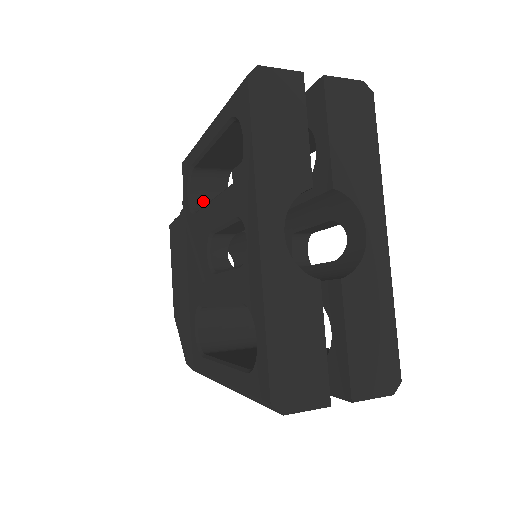
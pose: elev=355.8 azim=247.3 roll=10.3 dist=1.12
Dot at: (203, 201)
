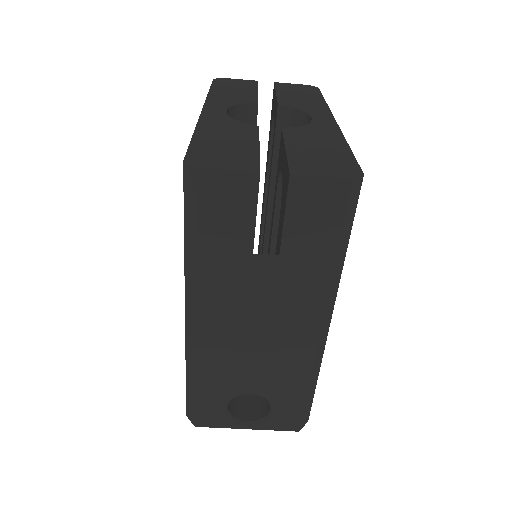
Dot at: occluded
